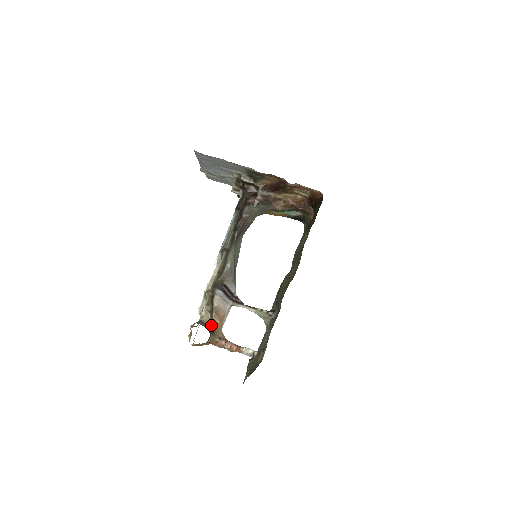
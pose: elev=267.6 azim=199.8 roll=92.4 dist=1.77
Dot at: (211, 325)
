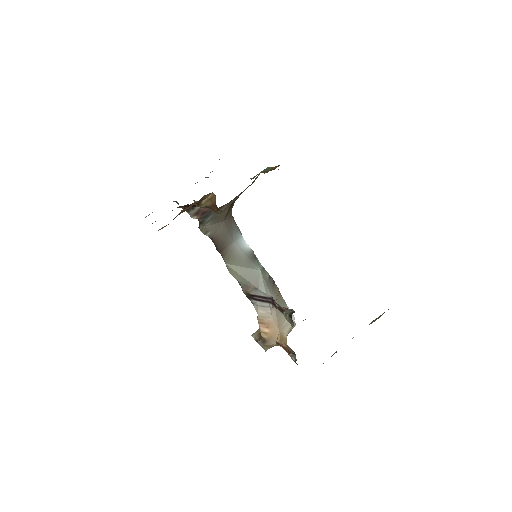
Dot at: (262, 335)
